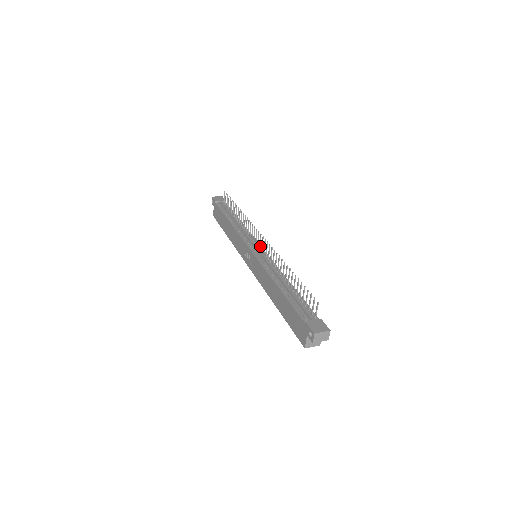
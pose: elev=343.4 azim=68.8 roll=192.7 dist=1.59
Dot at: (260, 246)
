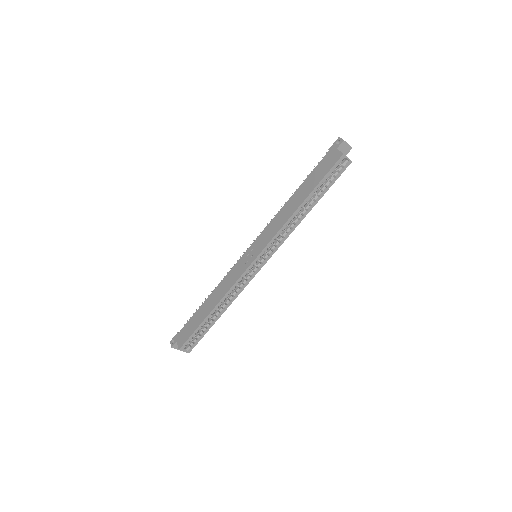
Dot at: occluded
